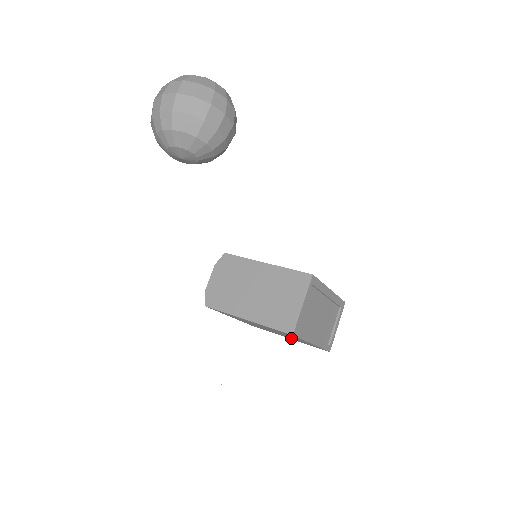
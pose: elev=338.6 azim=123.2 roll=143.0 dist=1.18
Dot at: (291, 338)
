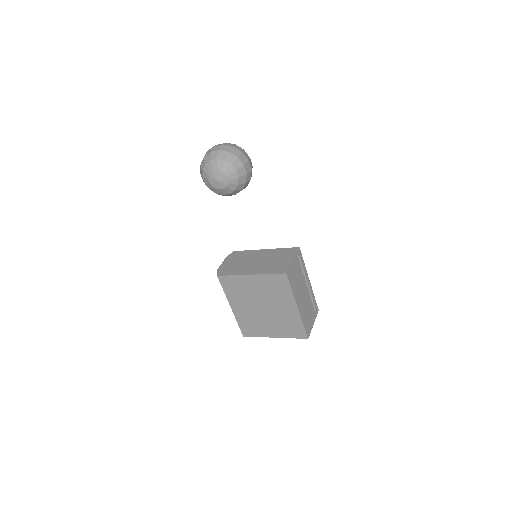
Dot at: (277, 326)
